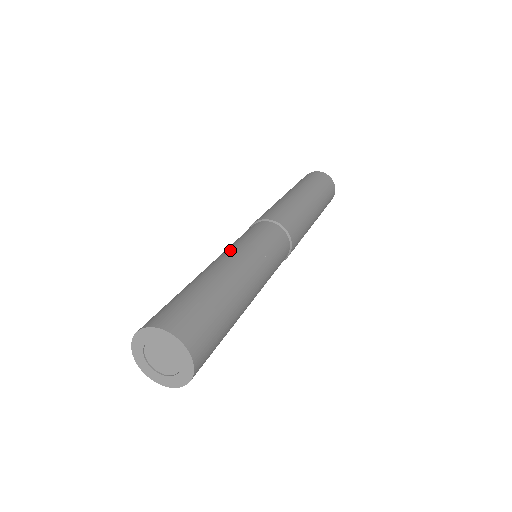
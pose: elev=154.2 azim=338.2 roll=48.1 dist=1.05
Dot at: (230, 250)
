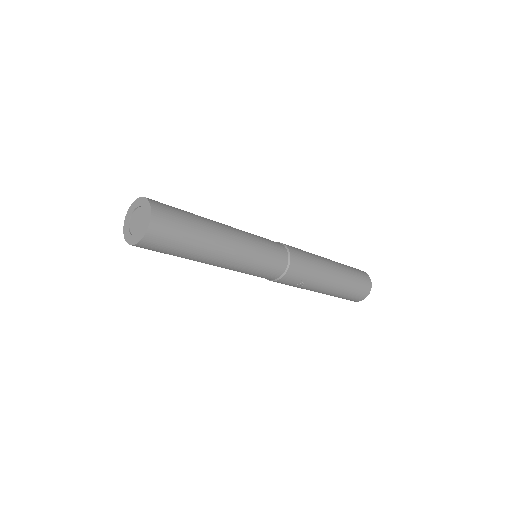
Dot at: occluded
